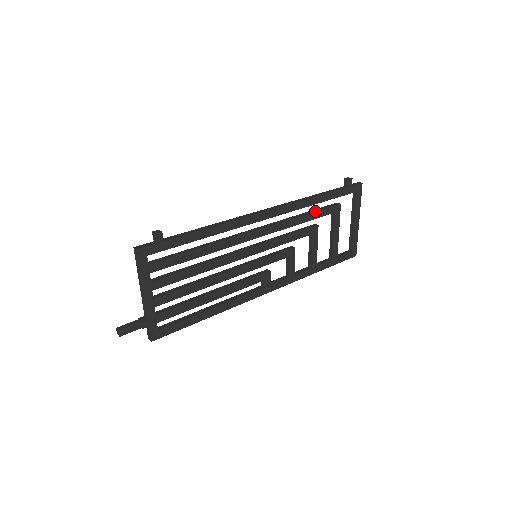
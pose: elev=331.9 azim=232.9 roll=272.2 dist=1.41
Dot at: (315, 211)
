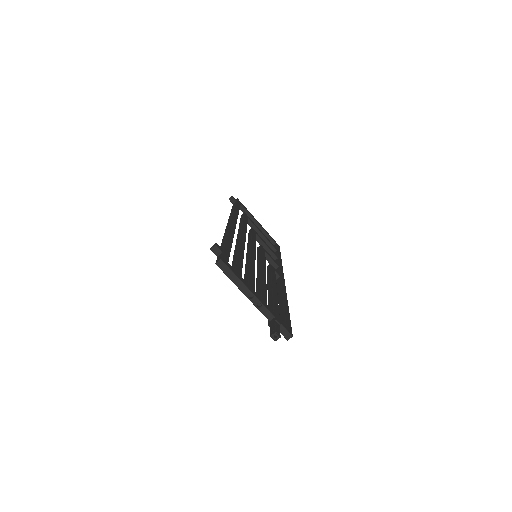
Dot at: (242, 219)
